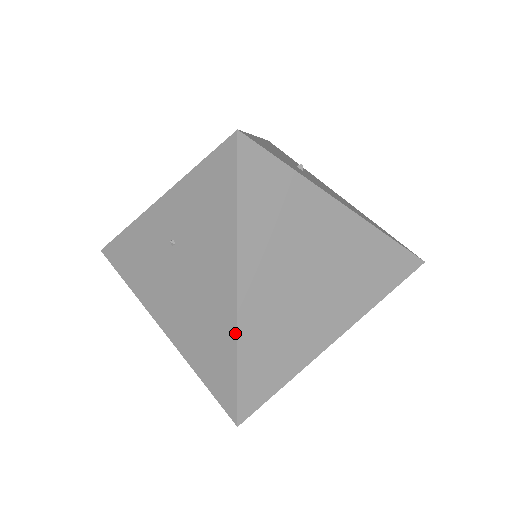
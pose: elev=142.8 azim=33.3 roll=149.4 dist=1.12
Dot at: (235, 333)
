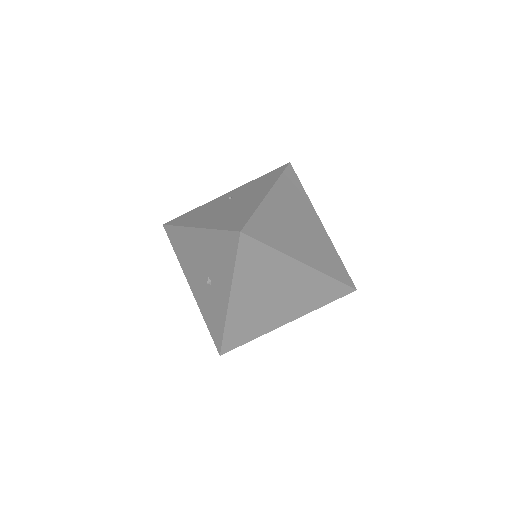
Dot at: (259, 203)
